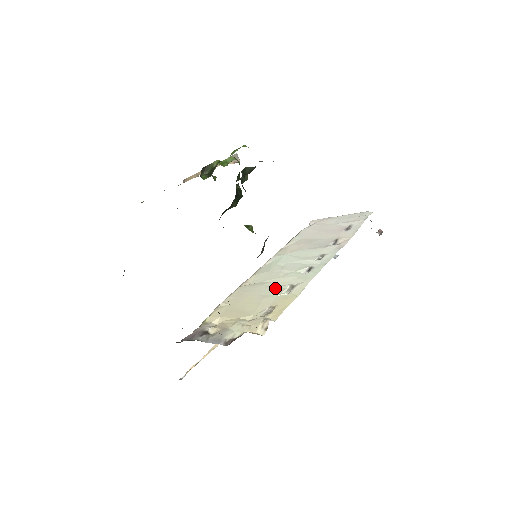
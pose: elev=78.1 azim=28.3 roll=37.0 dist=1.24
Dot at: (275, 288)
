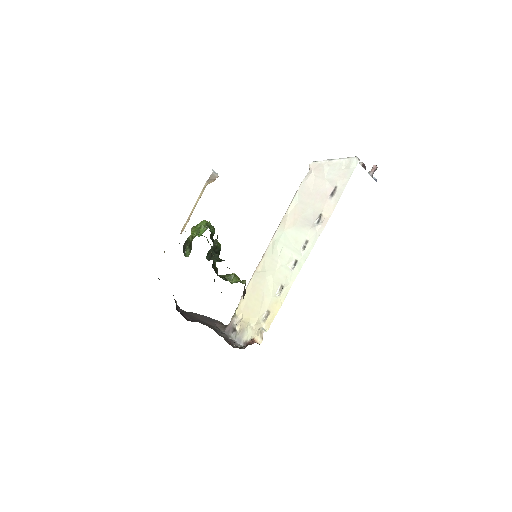
Dot at: (272, 285)
